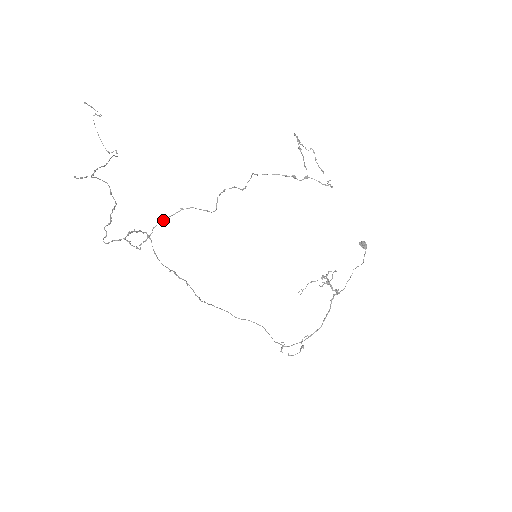
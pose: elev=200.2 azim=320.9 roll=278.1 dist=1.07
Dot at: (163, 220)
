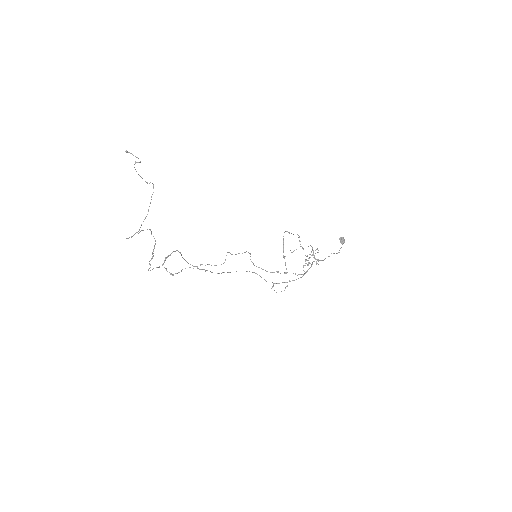
Dot at: (189, 267)
